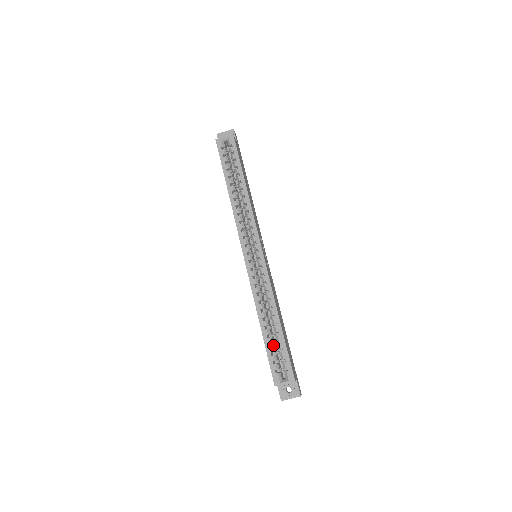
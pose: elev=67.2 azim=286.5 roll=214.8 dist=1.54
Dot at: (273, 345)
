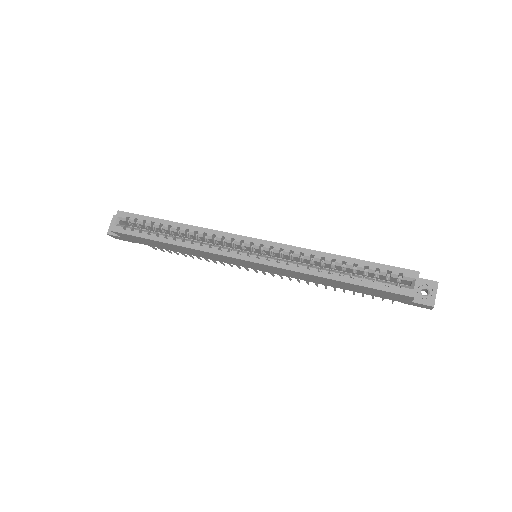
Dot at: (365, 279)
